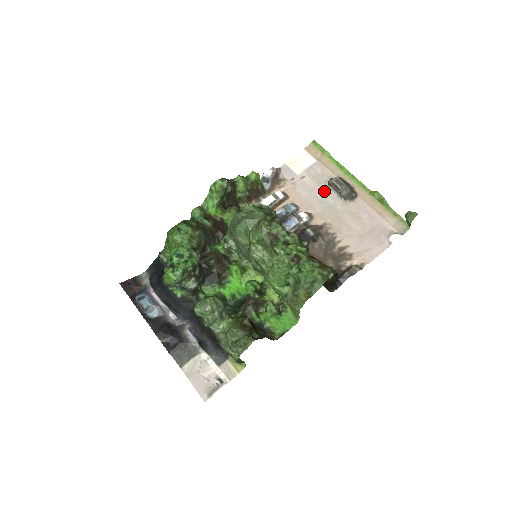
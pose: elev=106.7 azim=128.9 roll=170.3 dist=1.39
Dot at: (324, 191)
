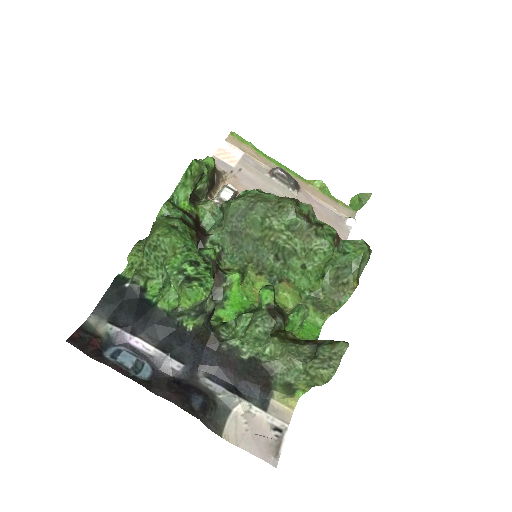
Dot at: (269, 183)
